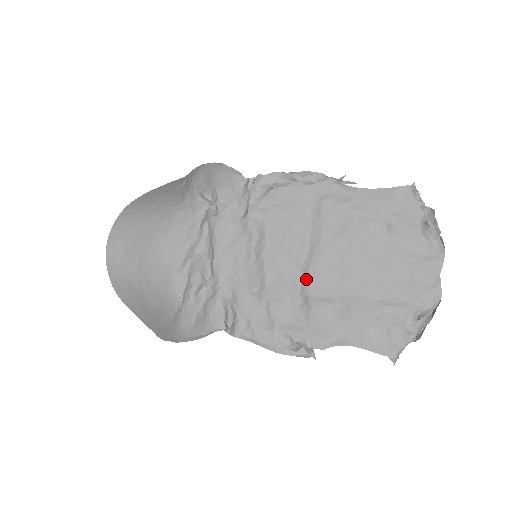
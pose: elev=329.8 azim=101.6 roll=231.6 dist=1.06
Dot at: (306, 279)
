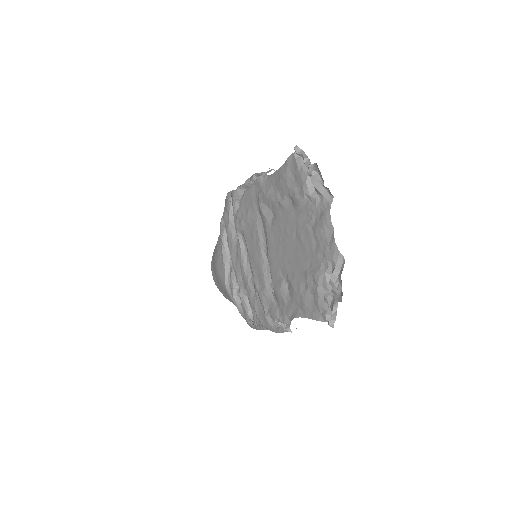
Dot at: (269, 267)
